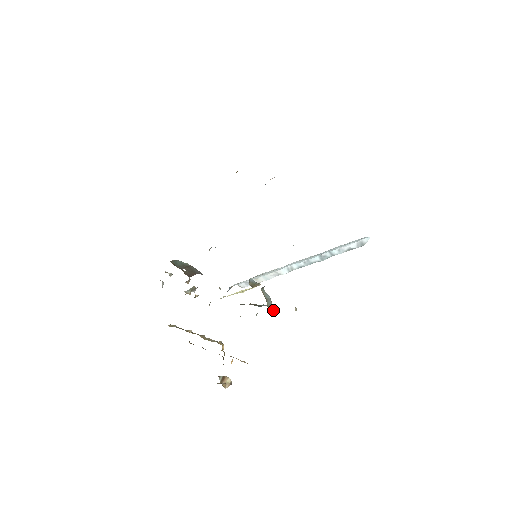
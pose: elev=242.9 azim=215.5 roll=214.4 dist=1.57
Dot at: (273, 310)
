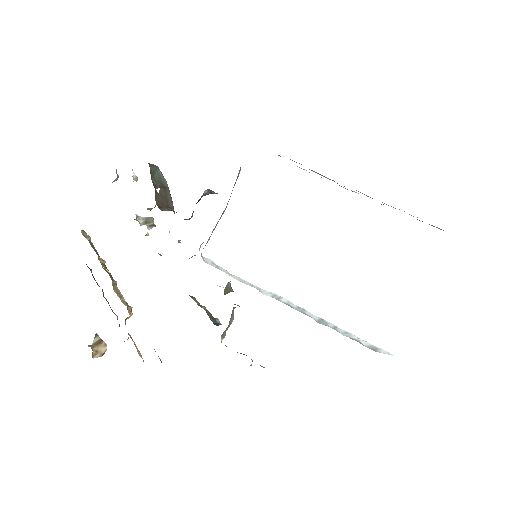
Dot at: (224, 337)
